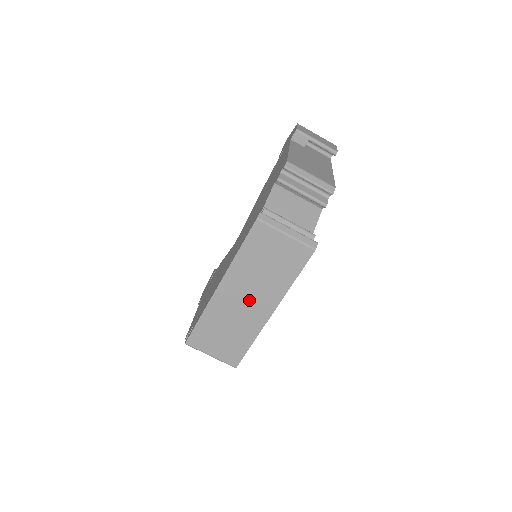
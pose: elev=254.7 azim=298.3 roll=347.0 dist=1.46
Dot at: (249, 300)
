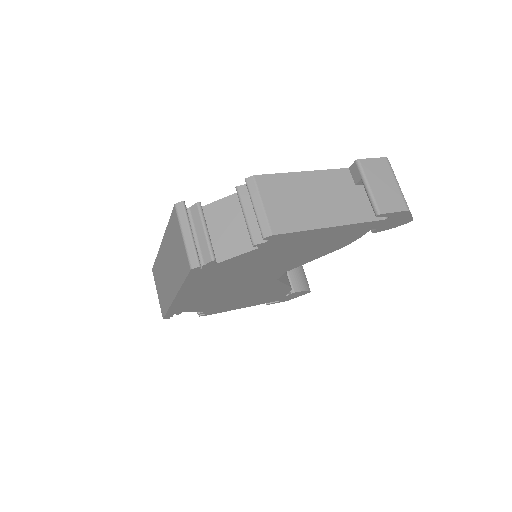
Dot at: (169, 272)
